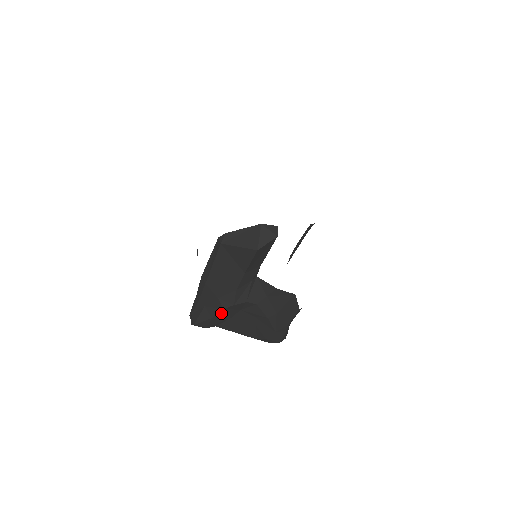
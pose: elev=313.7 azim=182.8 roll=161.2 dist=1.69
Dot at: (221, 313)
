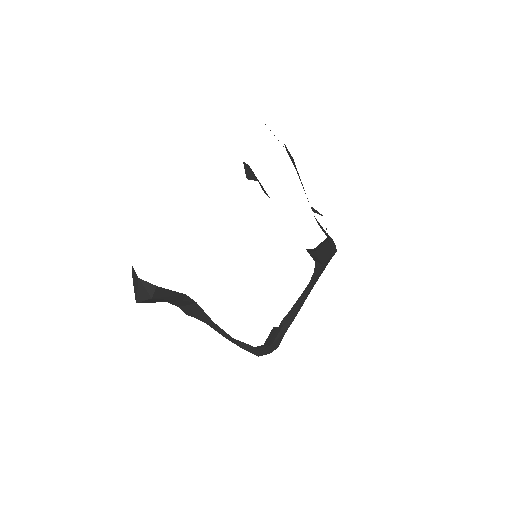
Dot at: occluded
